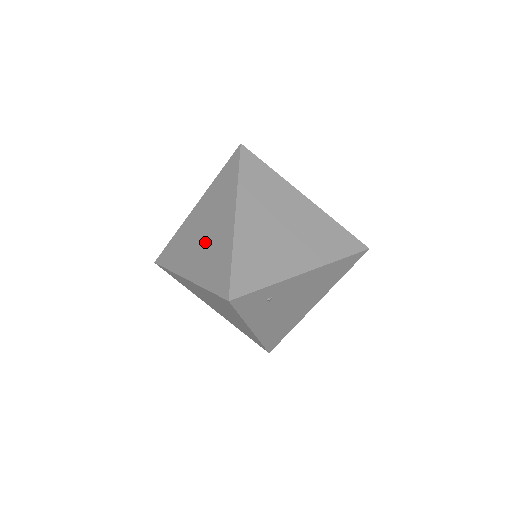
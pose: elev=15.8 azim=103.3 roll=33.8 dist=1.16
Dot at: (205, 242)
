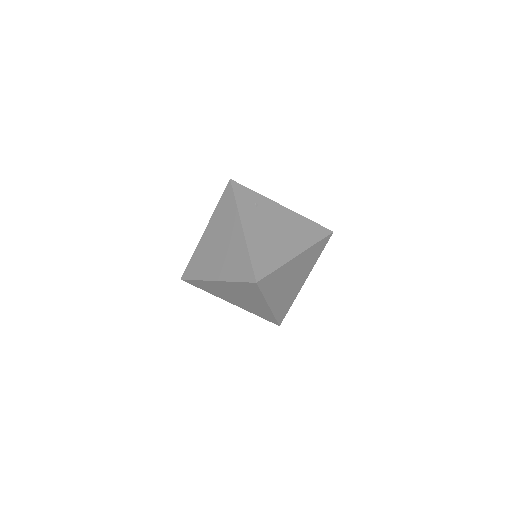
Dot at: occluded
